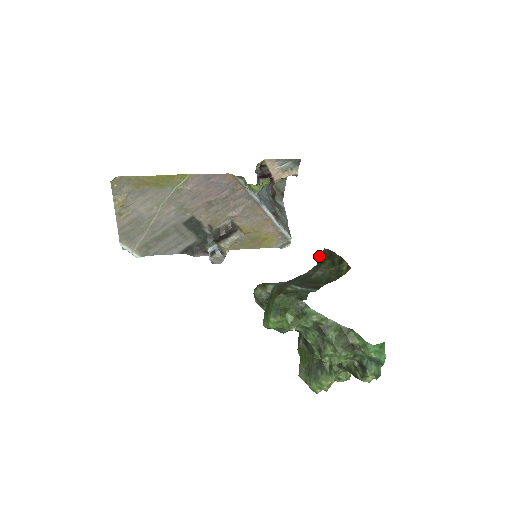
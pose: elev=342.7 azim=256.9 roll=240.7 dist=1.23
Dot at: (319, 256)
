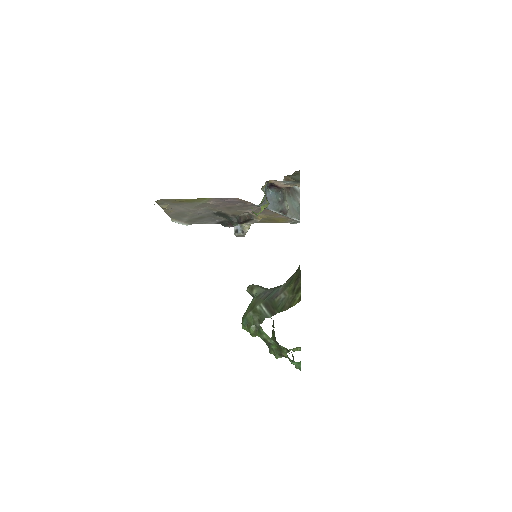
Dot at: occluded
